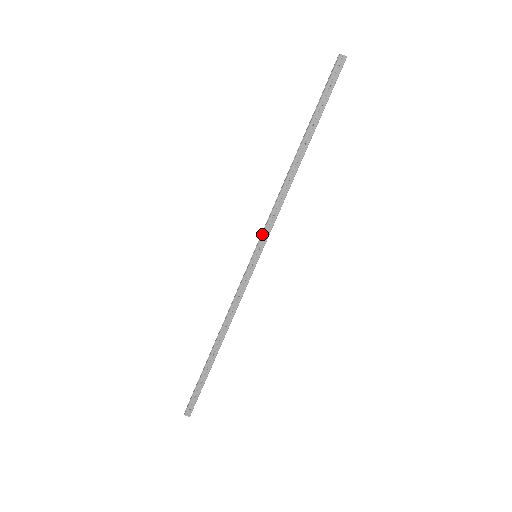
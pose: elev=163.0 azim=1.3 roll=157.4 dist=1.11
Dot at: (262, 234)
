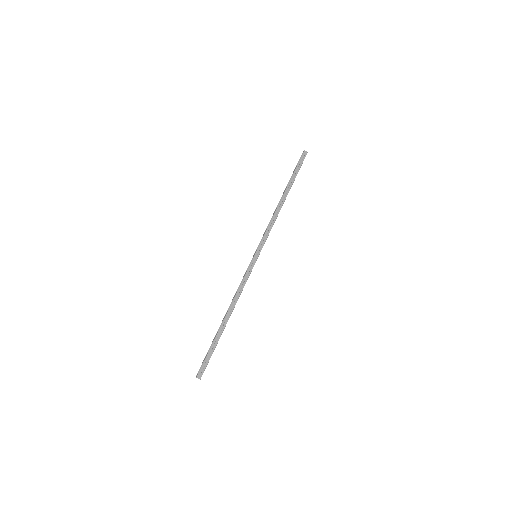
Dot at: (261, 241)
